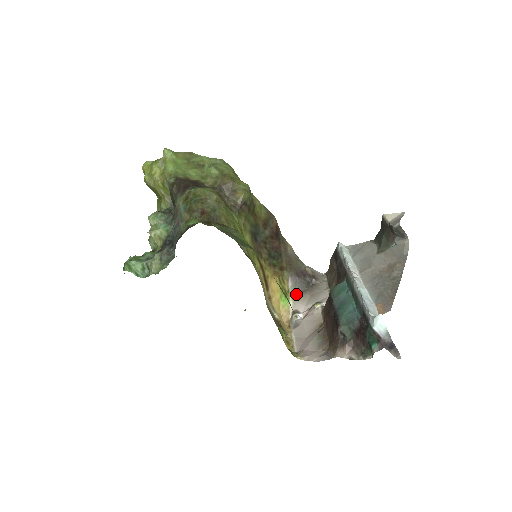
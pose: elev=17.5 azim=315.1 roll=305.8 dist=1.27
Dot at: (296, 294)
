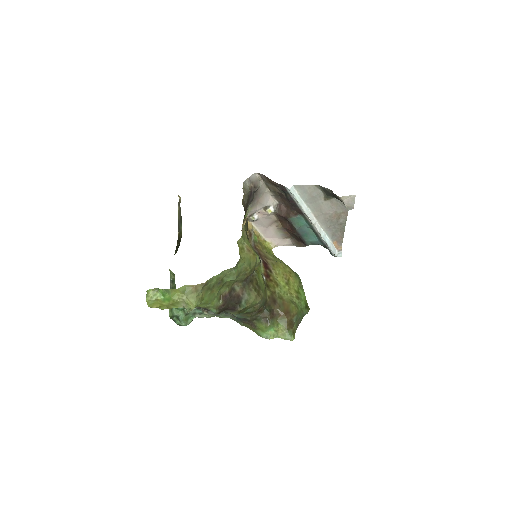
Dot at: (249, 207)
